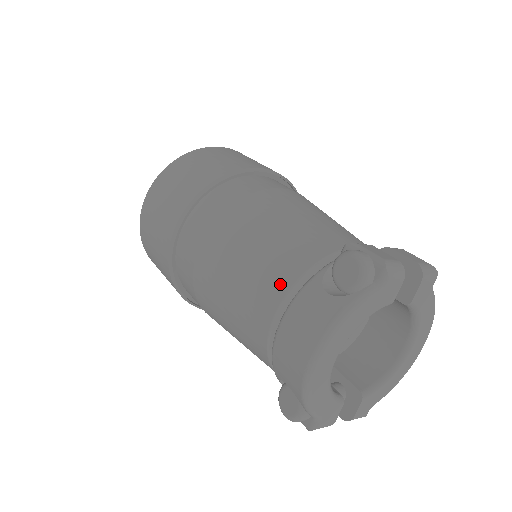
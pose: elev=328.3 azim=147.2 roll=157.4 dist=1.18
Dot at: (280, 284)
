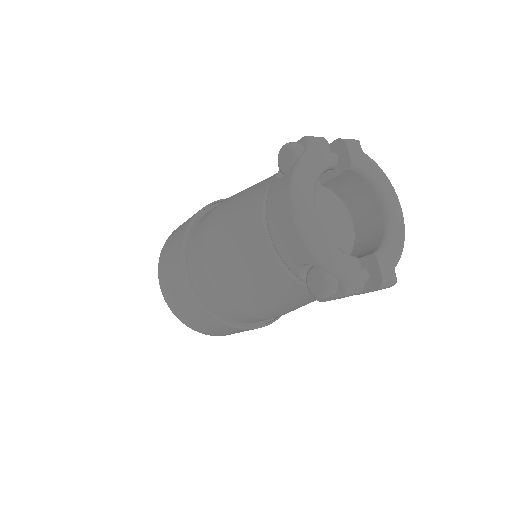
Dot at: (256, 209)
